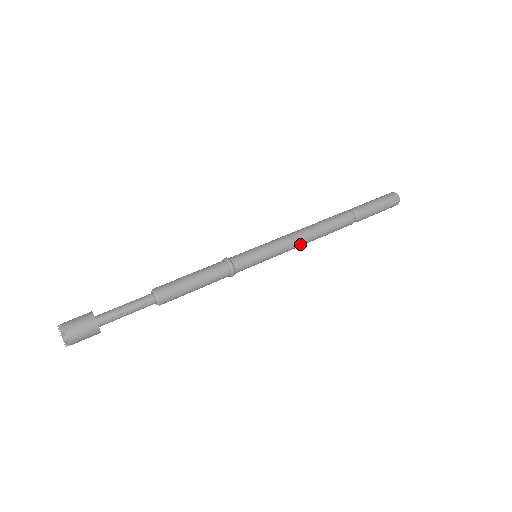
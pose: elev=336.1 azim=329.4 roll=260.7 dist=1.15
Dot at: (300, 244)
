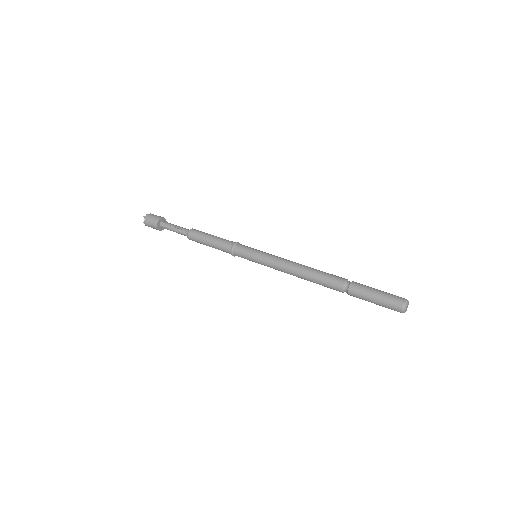
Dot at: (288, 266)
